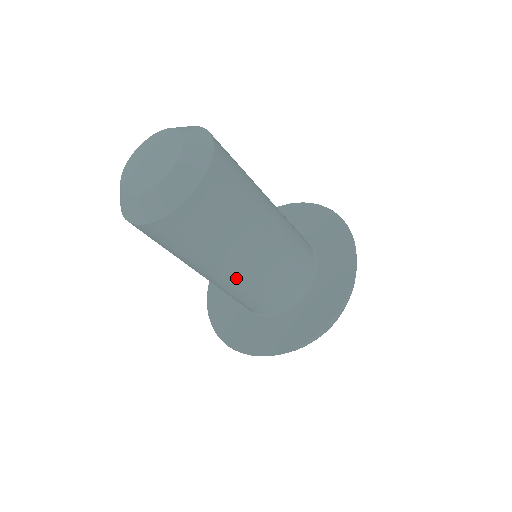
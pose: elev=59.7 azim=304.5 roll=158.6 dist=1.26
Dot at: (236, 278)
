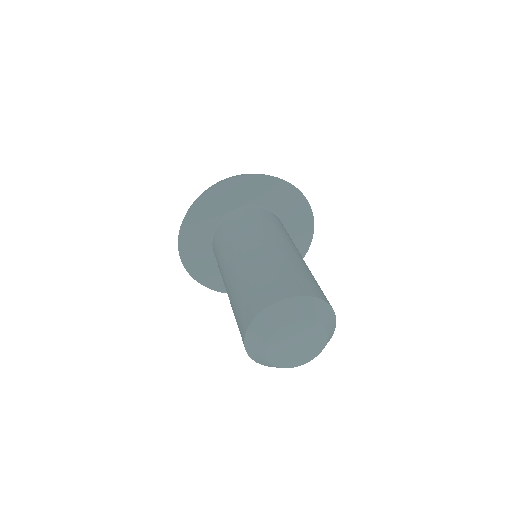
Dot at: occluded
